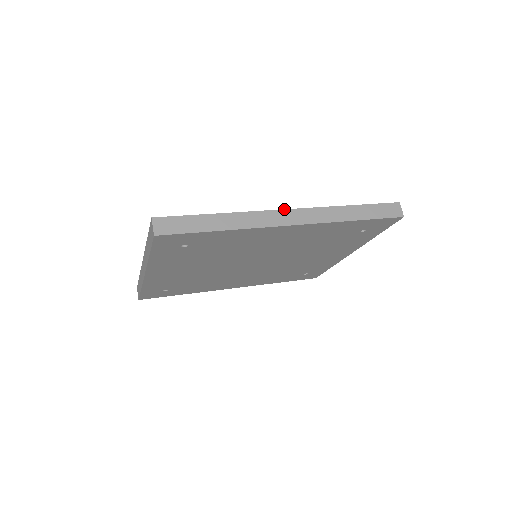
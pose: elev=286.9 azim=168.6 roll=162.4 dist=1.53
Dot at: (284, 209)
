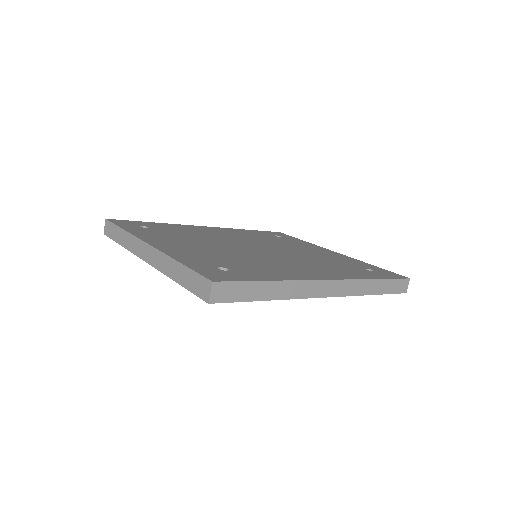
Dot at: (328, 279)
